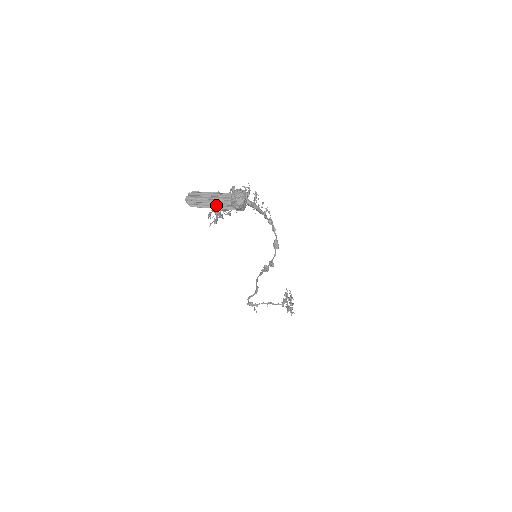
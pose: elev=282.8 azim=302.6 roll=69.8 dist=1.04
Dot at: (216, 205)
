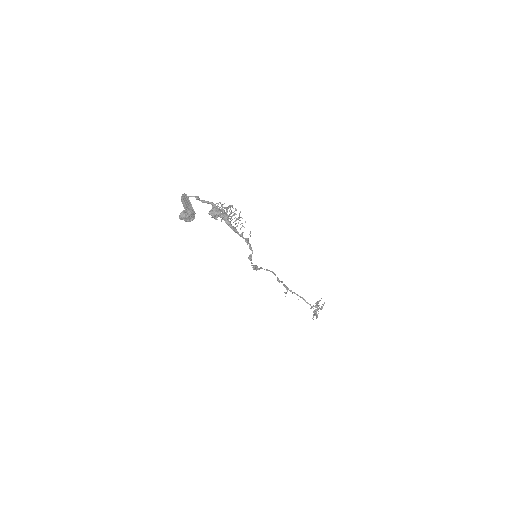
Dot at: occluded
